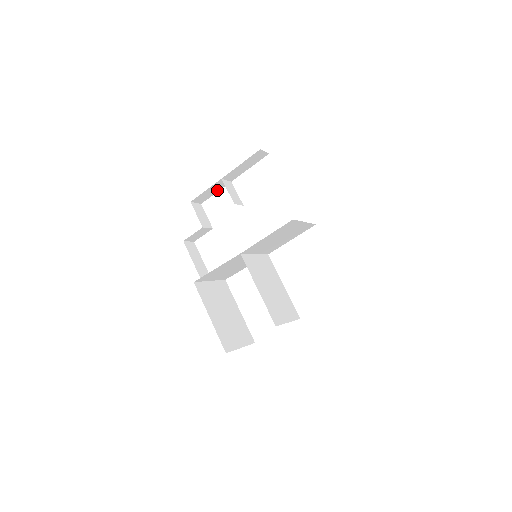
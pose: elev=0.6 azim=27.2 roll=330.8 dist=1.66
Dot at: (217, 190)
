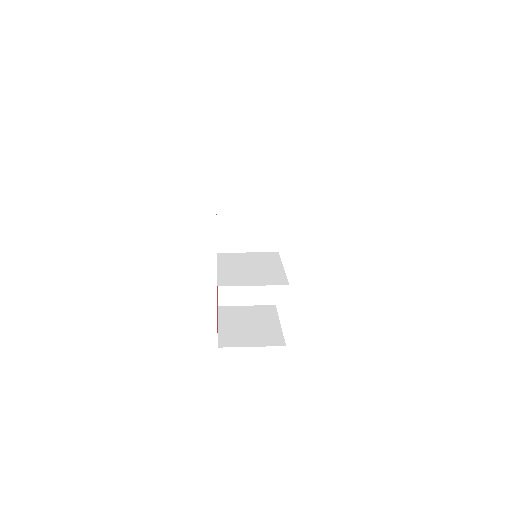
Dot at: occluded
